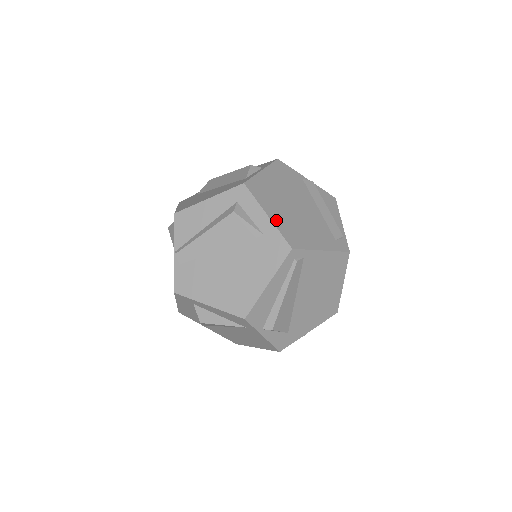
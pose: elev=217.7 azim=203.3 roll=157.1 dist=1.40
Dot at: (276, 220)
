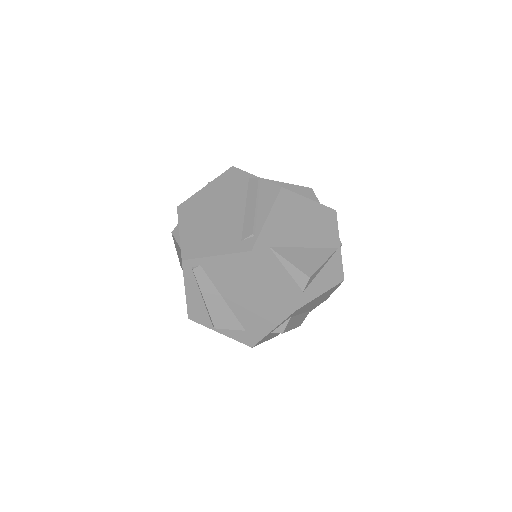
Dot at: (185, 235)
